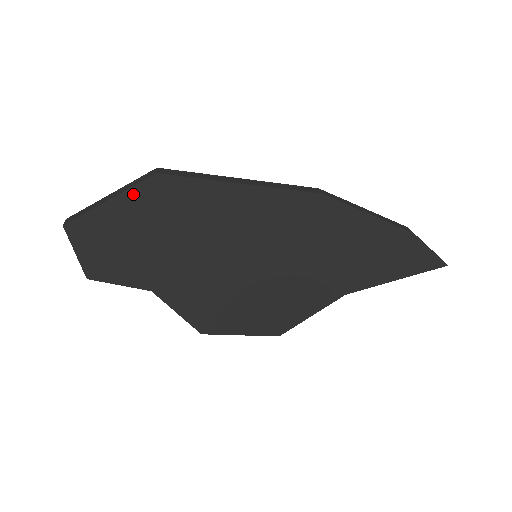
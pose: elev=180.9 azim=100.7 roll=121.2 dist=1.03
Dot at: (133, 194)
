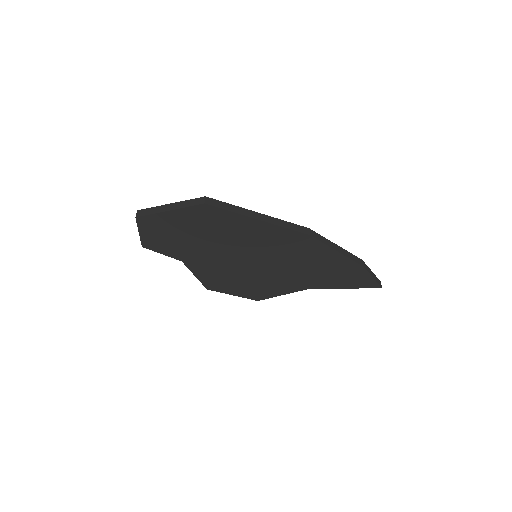
Dot at: (186, 211)
